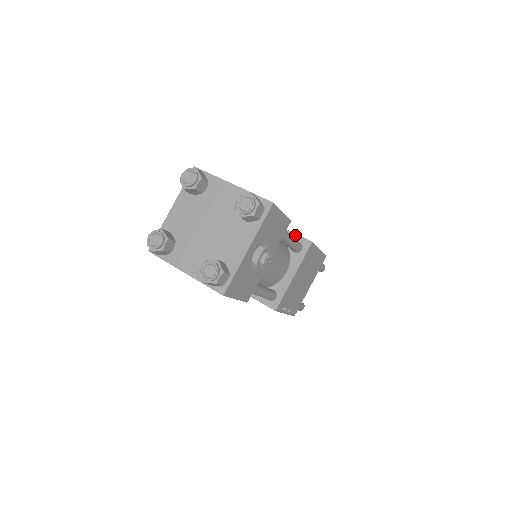
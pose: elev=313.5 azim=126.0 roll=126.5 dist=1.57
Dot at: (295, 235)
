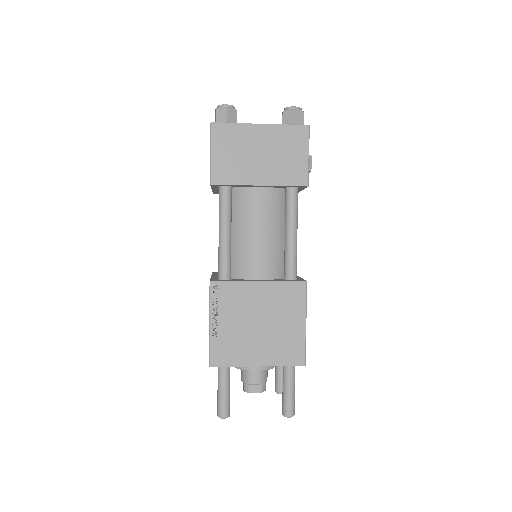
Dot at: occluded
